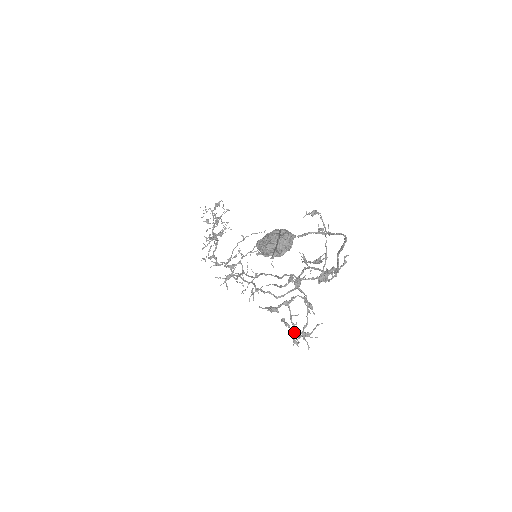
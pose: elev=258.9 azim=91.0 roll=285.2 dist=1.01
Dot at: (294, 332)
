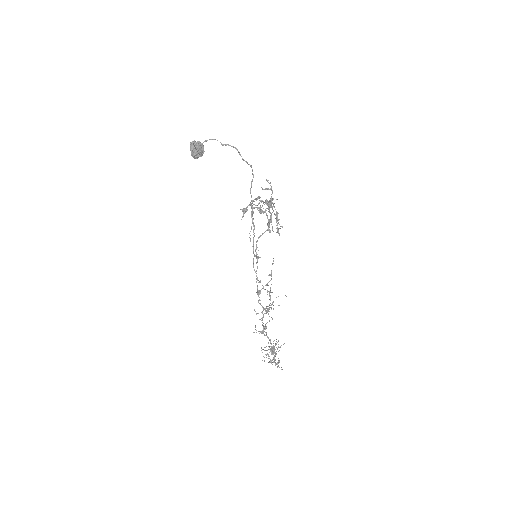
Dot at: (256, 199)
